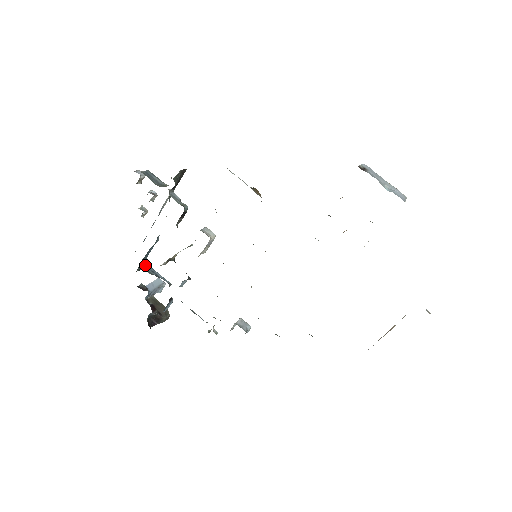
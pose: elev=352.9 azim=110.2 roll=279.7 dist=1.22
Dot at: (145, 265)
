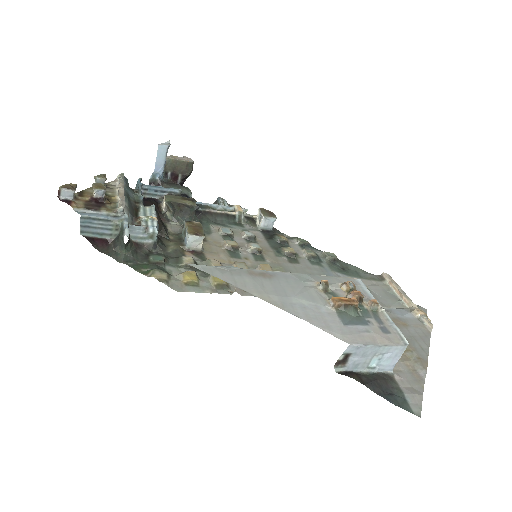
Dot at: (144, 189)
